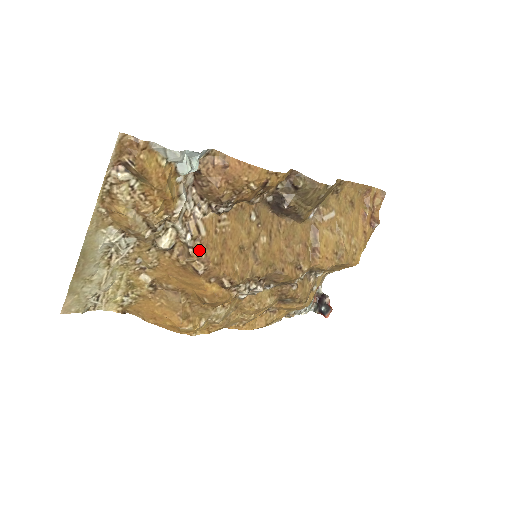
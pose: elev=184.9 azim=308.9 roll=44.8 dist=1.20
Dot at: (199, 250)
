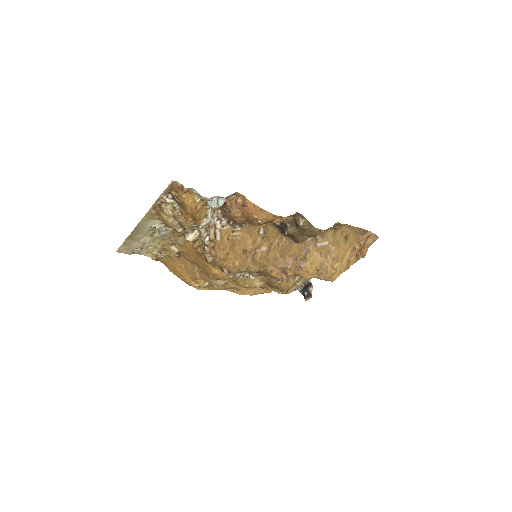
Dot at: (212, 248)
